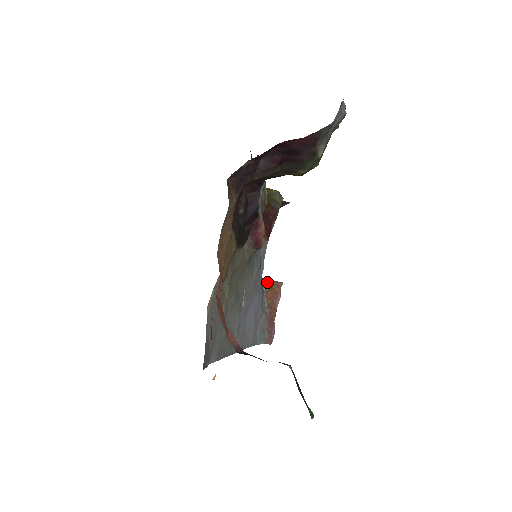
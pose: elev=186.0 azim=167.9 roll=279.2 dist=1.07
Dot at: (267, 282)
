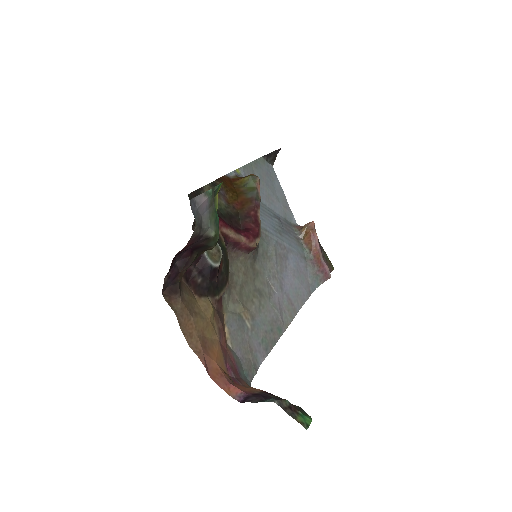
Dot at: (300, 228)
